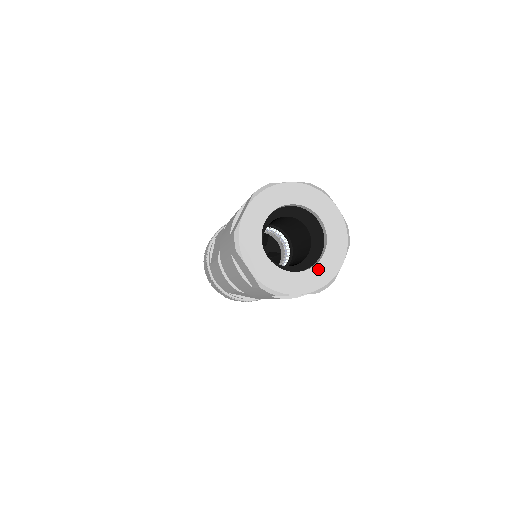
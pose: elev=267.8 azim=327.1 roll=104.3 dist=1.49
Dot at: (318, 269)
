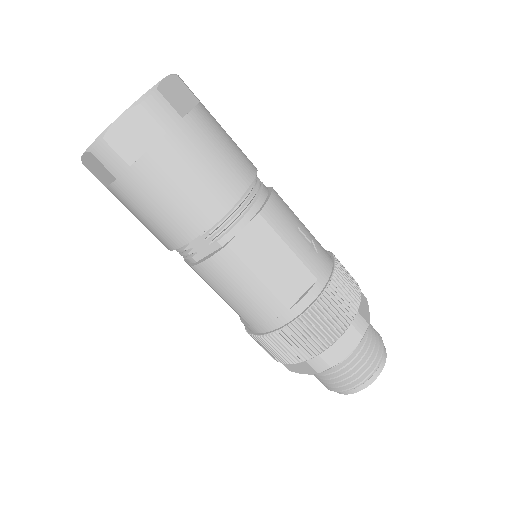
Dot at: occluded
